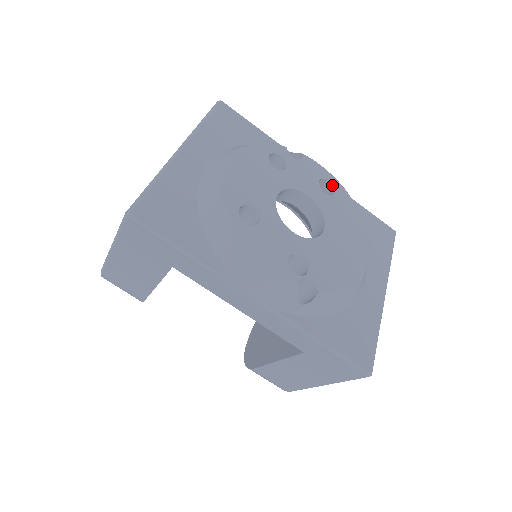
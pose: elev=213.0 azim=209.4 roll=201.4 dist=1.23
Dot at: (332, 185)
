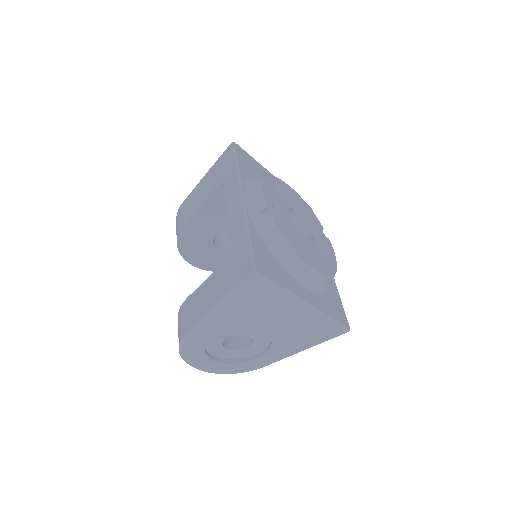
Dot at: (331, 256)
